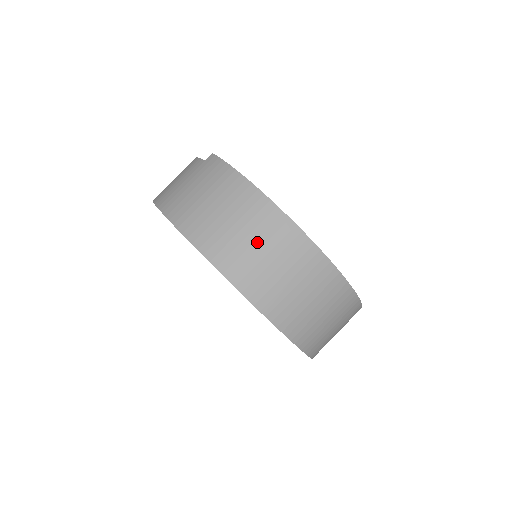
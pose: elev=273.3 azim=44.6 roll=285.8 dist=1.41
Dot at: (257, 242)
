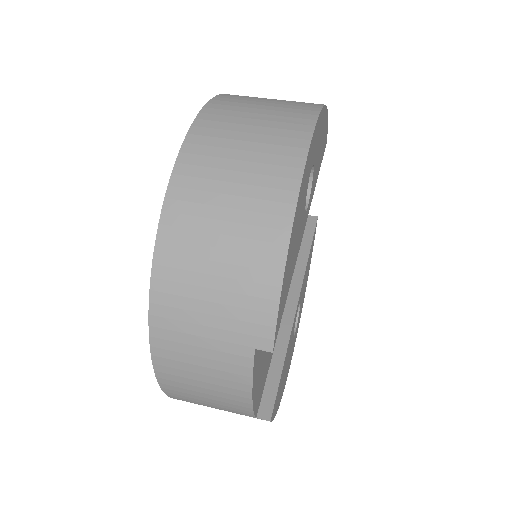
Dot at: (273, 102)
